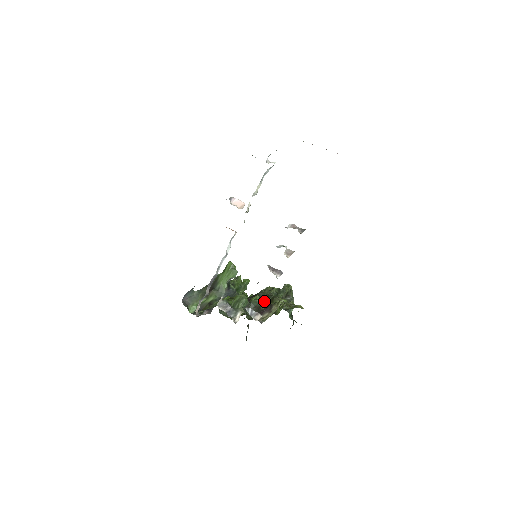
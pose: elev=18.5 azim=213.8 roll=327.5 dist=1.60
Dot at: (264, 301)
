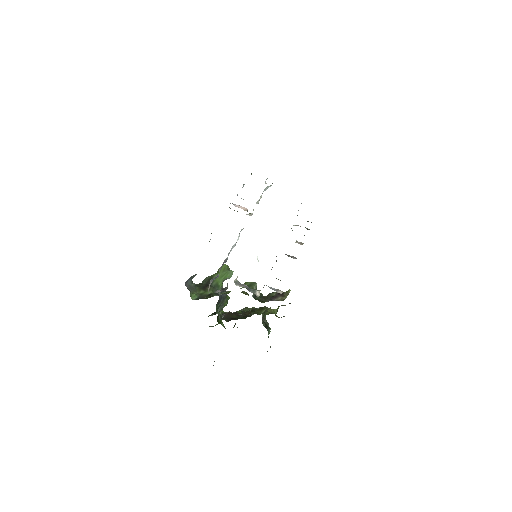
Dot at: (250, 312)
